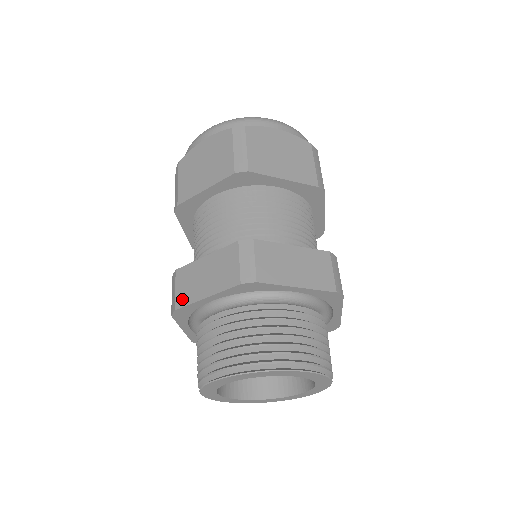
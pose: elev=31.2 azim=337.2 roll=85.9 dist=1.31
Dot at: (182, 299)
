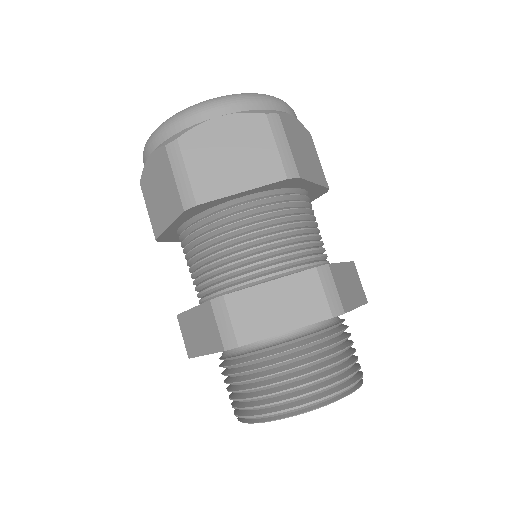
Dot at: (247, 333)
